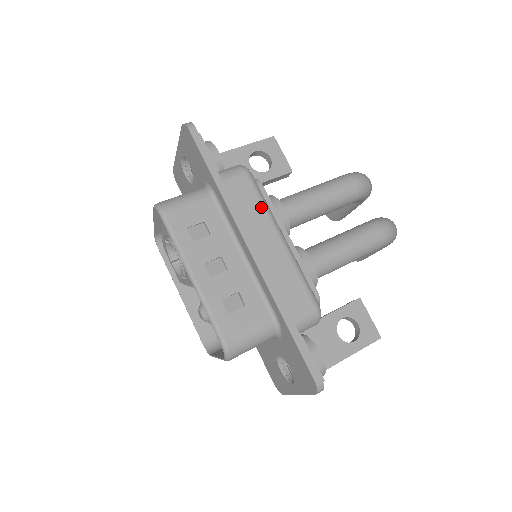
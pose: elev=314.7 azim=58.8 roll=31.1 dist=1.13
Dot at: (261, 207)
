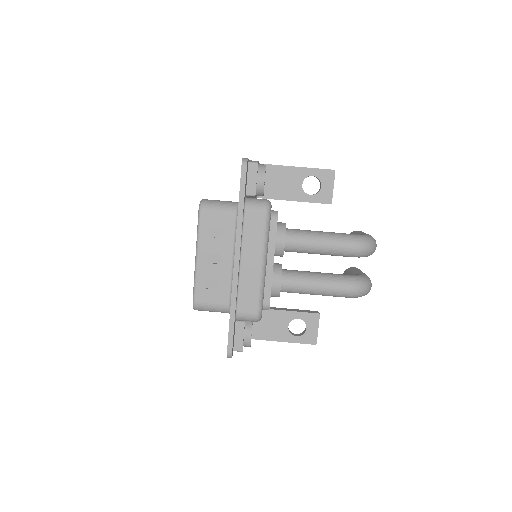
Dot at: (261, 238)
